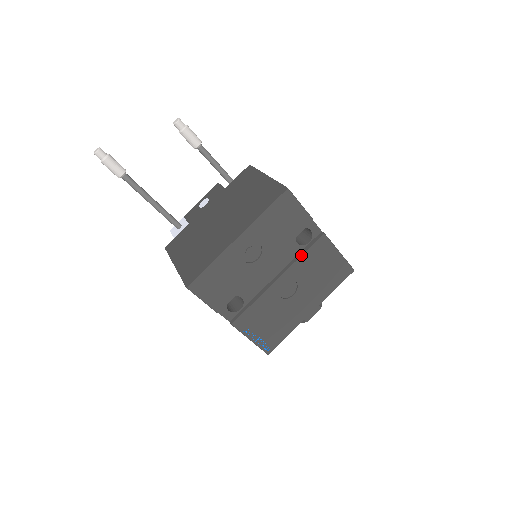
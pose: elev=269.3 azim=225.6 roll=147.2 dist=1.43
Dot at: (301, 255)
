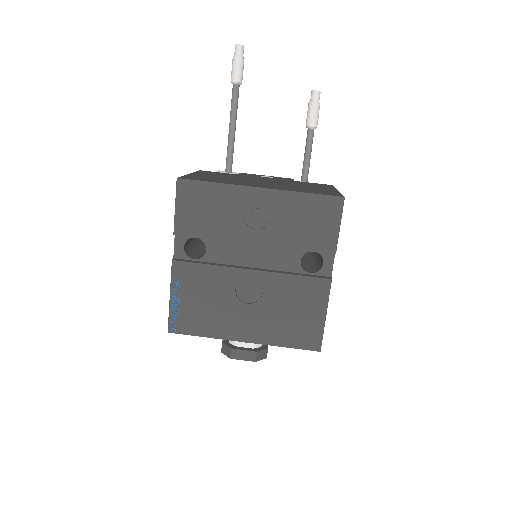
Dot at: (292, 273)
